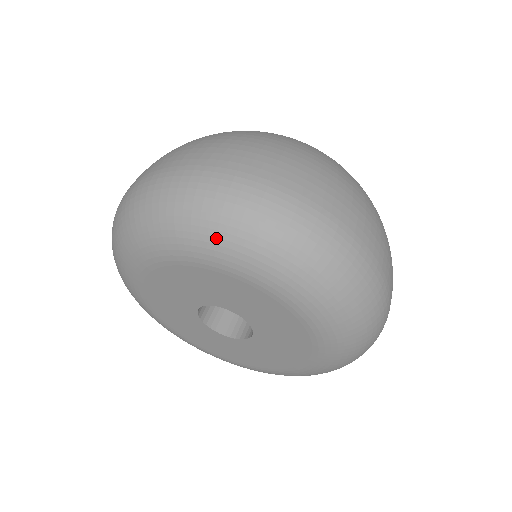
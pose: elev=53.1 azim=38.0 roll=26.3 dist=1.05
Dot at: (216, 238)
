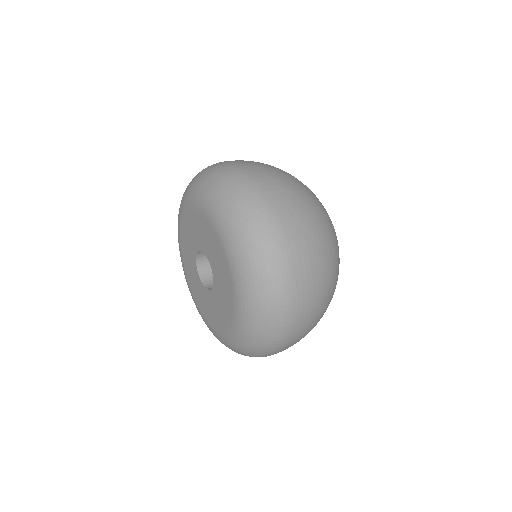
Dot at: (252, 304)
